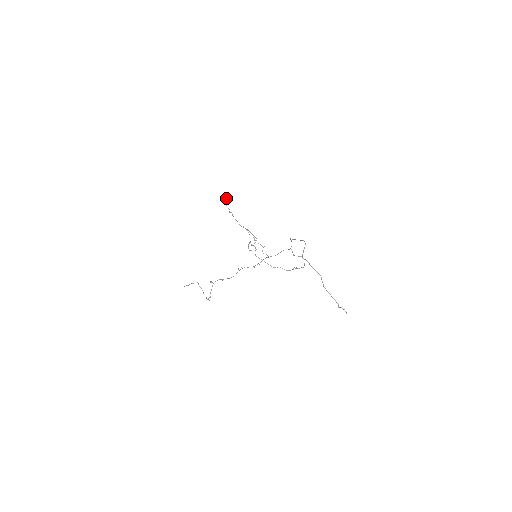
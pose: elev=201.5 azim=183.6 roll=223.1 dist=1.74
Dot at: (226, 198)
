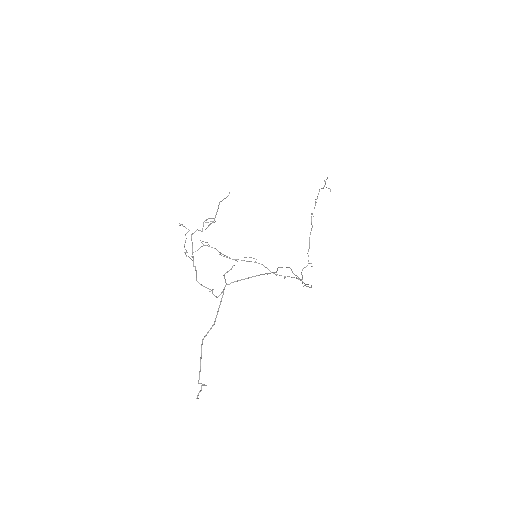
Dot at: occluded
